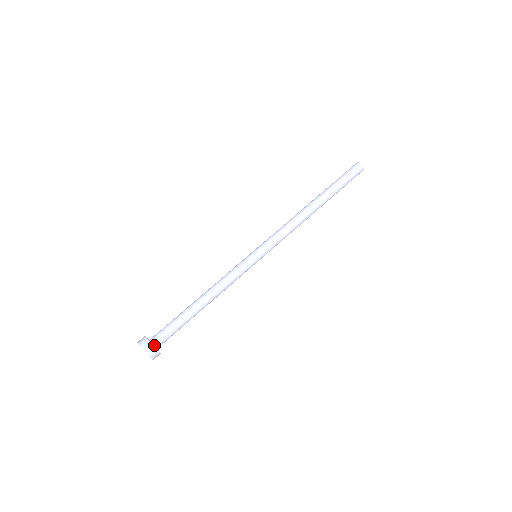
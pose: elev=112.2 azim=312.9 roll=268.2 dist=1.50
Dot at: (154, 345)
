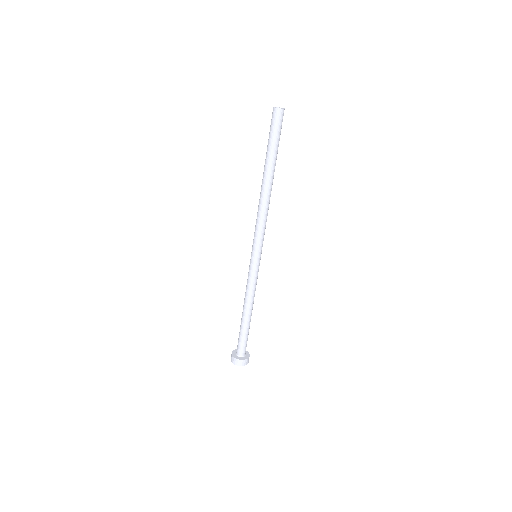
Dot at: (241, 357)
